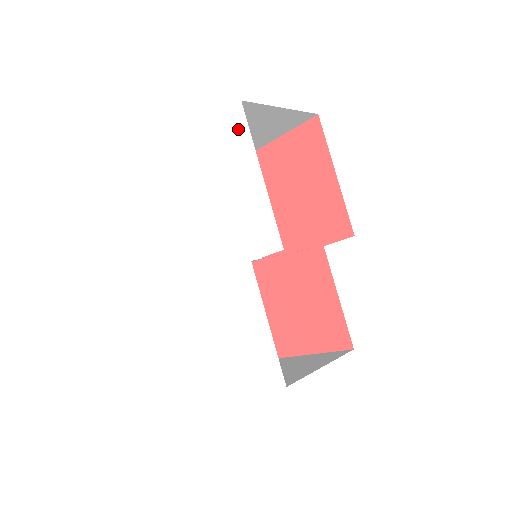
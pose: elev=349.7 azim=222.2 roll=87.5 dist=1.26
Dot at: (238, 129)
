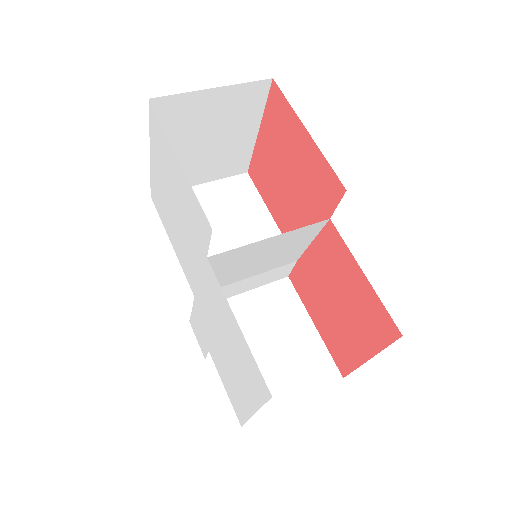
Dot at: (157, 128)
